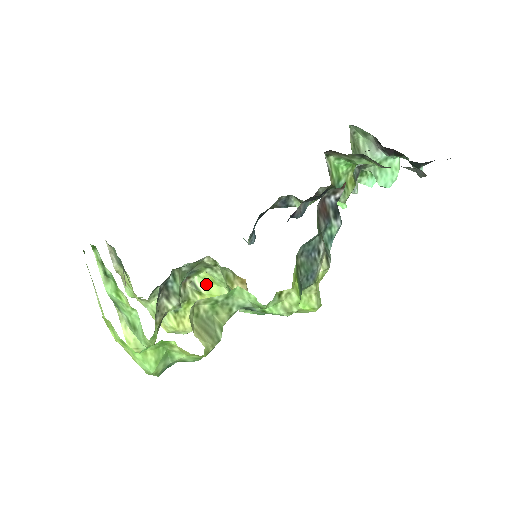
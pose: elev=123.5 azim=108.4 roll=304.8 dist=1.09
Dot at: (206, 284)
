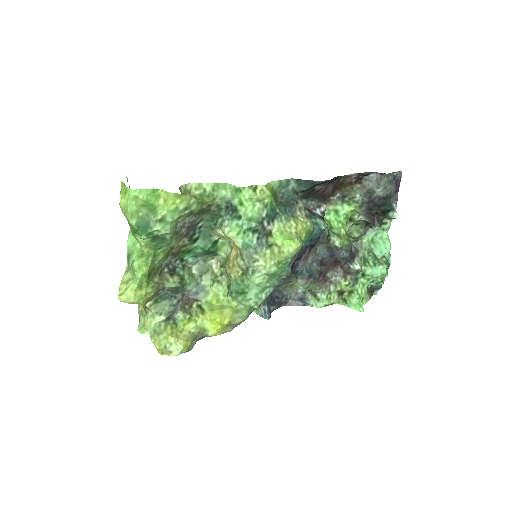
Dot at: (211, 306)
